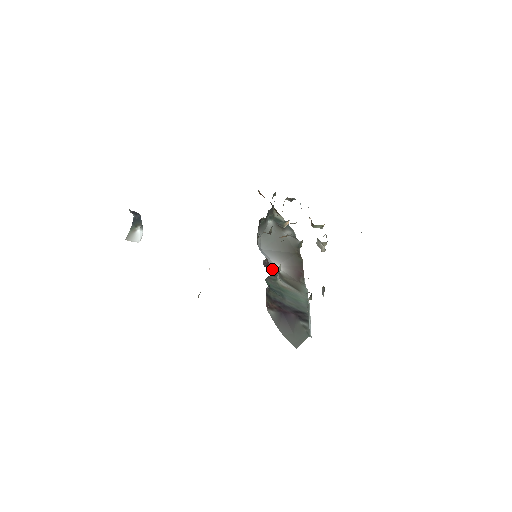
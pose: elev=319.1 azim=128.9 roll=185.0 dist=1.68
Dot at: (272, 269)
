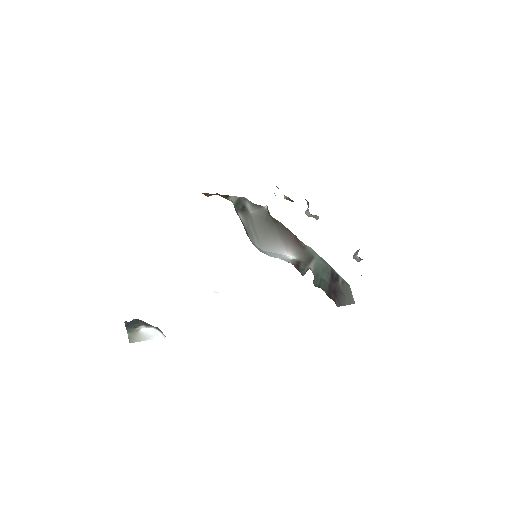
Dot at: (299, 267)
